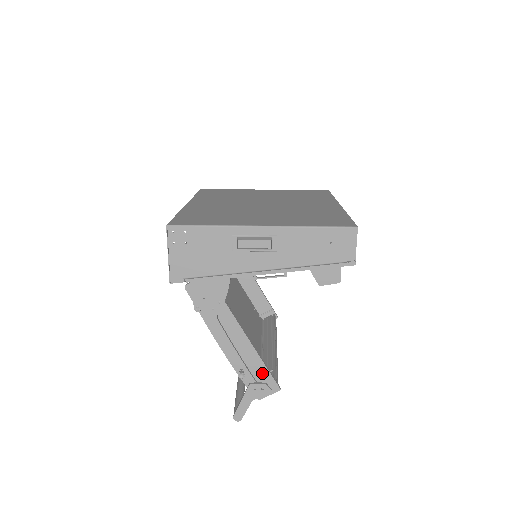
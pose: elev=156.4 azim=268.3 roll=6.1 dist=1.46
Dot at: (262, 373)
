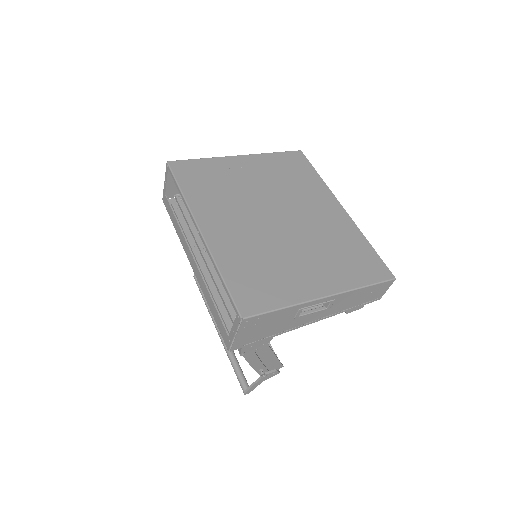
Dot at: (274, 364)
